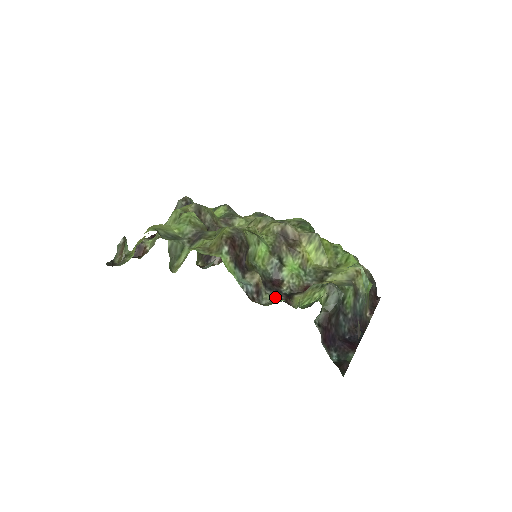
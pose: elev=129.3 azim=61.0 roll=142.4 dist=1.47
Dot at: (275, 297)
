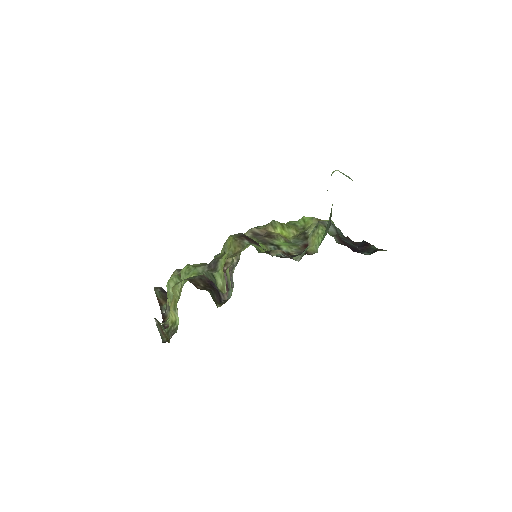
Dot at: occluded
